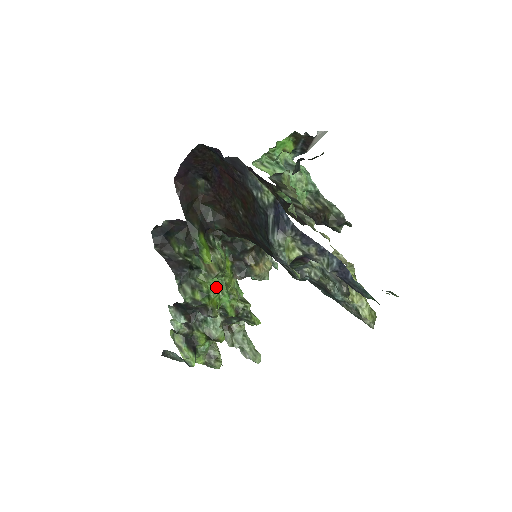
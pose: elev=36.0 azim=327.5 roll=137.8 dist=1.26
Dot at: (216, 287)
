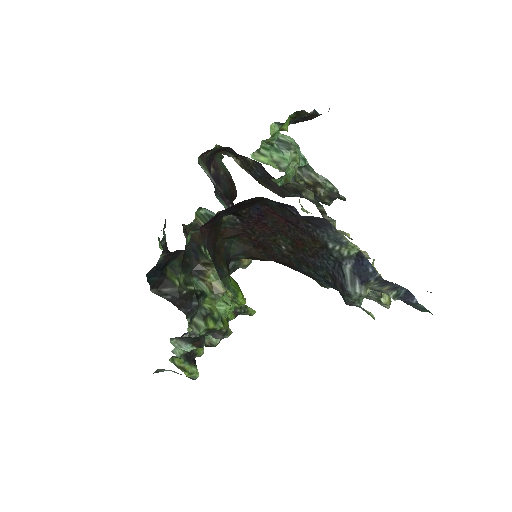
Dot at: (226, 306)
